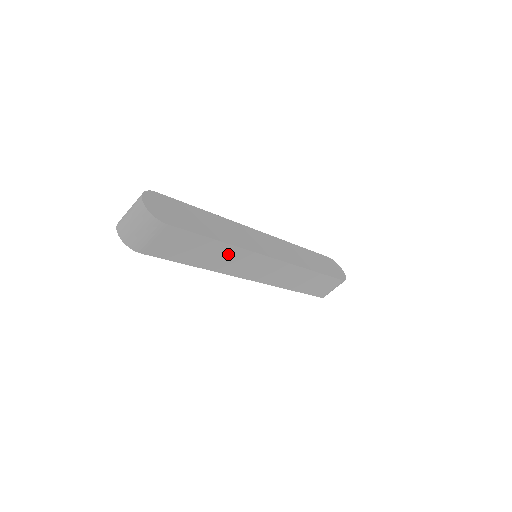
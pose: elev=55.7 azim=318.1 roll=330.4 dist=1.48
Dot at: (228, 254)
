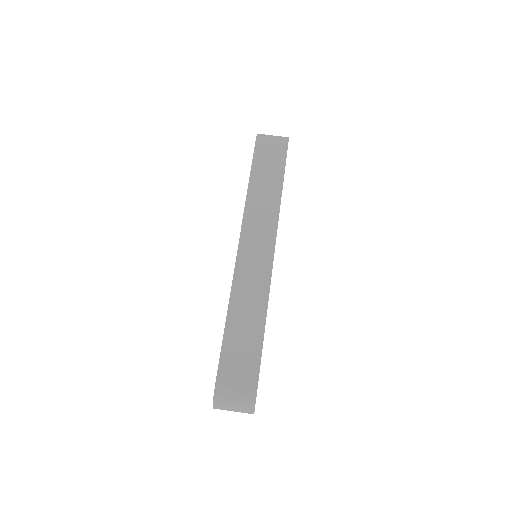
Dot at: (270, 201)
